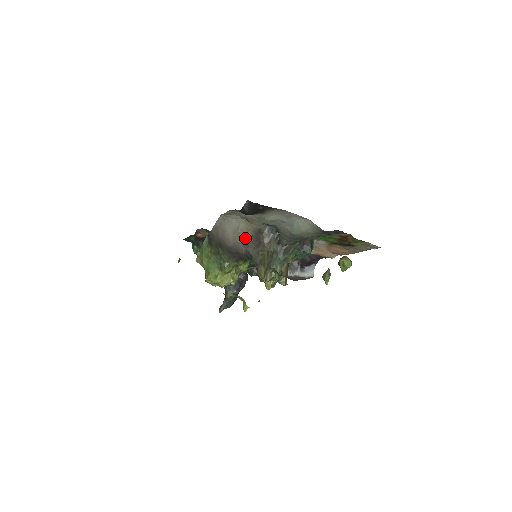
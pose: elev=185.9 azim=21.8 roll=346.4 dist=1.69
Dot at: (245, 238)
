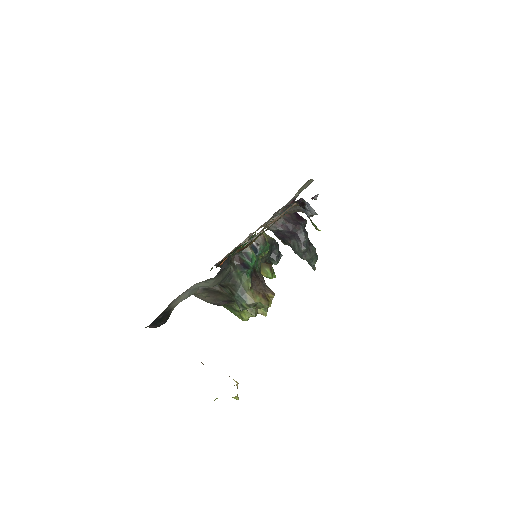
Dot at: (208, 299)
